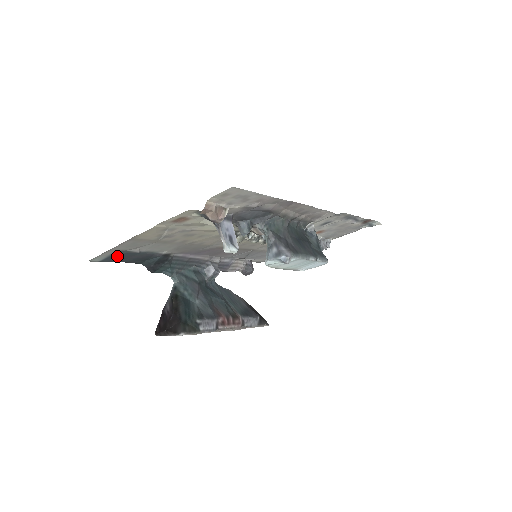
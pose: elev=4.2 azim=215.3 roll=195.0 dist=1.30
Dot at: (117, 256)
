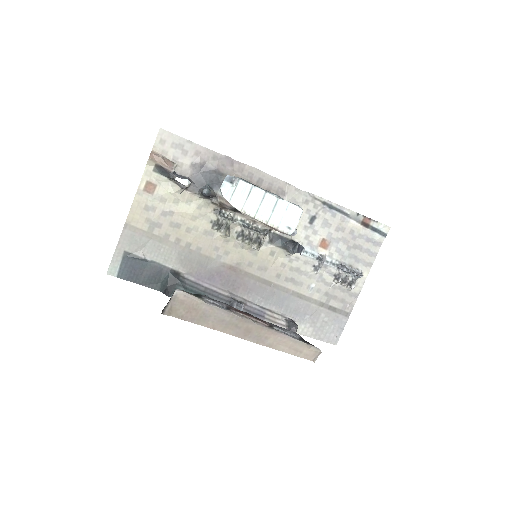
Dot at: (129, 267)
